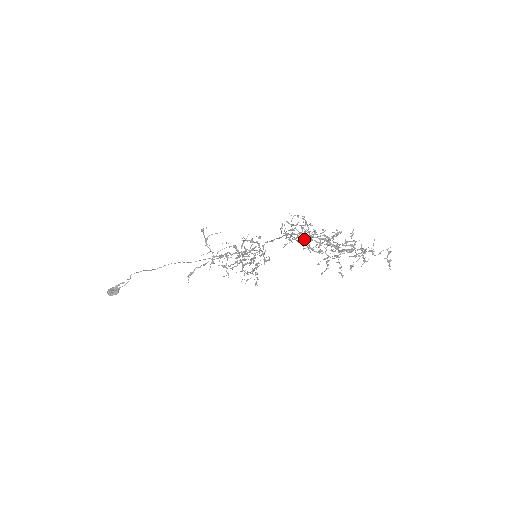
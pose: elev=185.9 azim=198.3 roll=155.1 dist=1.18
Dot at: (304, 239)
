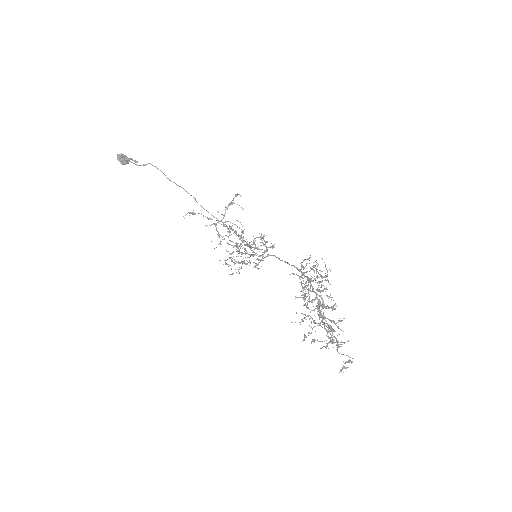
Dot at: occluded
